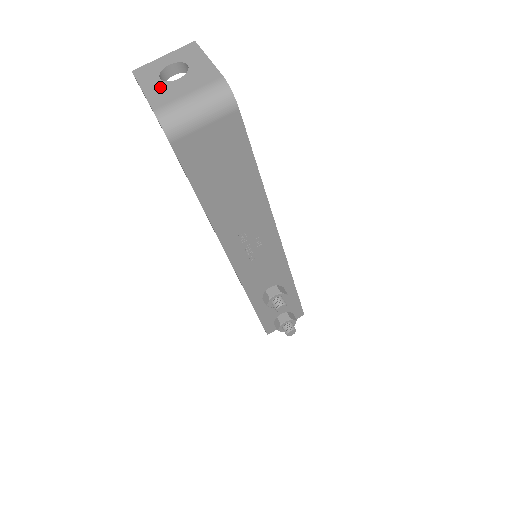
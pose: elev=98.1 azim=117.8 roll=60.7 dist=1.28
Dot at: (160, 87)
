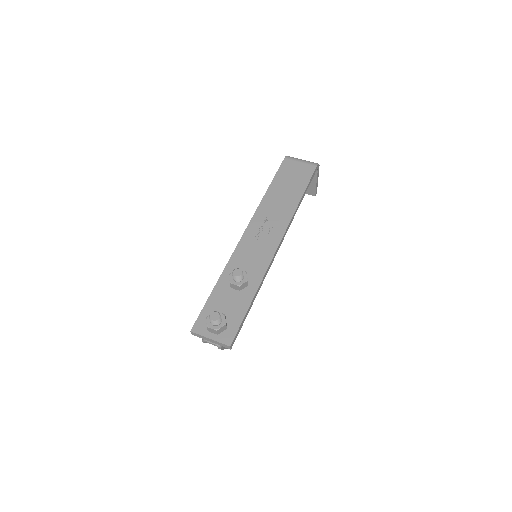
Dot at: occluded
